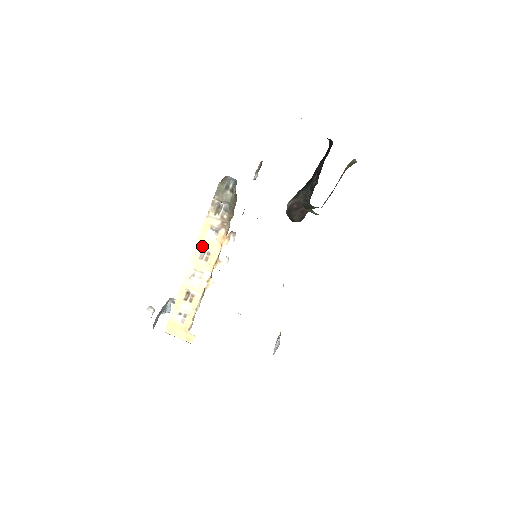
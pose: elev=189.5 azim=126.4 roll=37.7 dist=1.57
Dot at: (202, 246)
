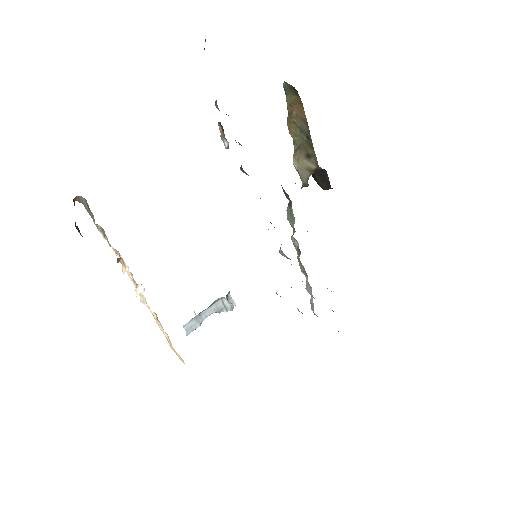
Dot at: occluded
